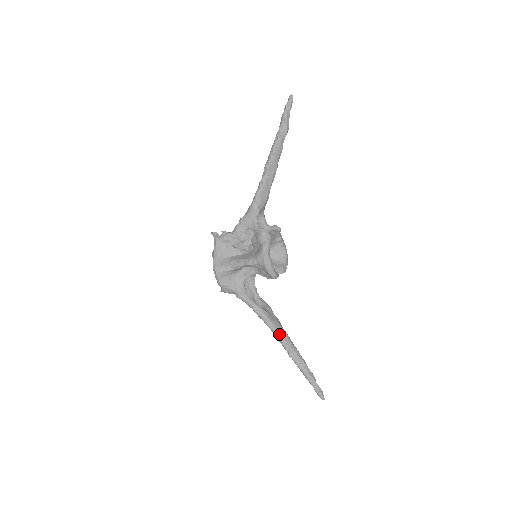
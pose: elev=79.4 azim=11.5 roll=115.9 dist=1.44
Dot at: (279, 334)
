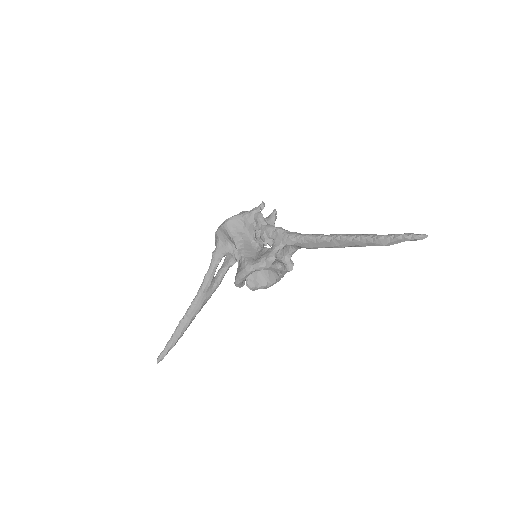
Dot at: (195, 304)
